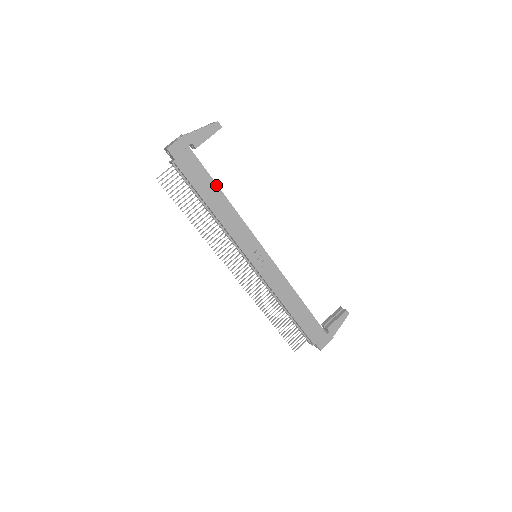
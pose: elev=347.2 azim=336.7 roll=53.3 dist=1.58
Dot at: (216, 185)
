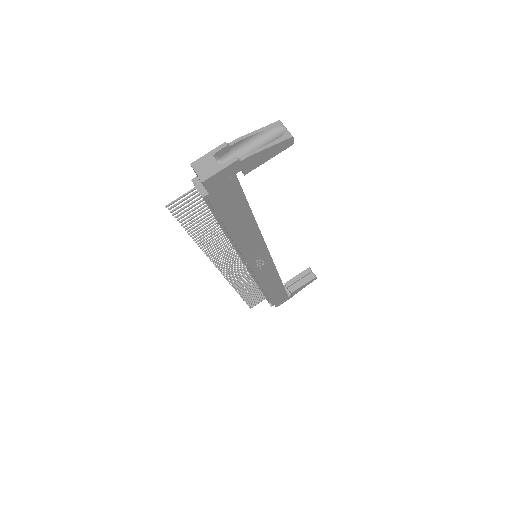
Dot at: (250, 210)
